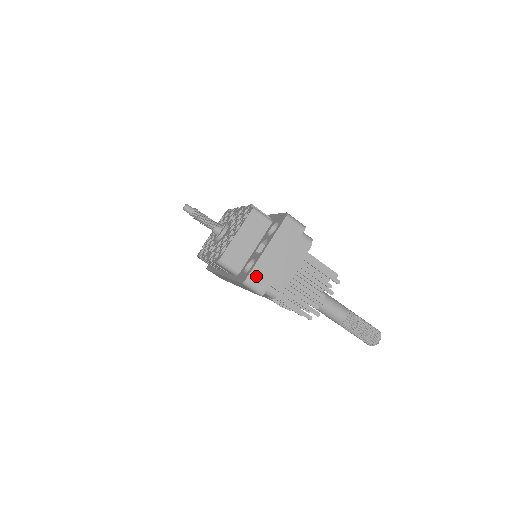
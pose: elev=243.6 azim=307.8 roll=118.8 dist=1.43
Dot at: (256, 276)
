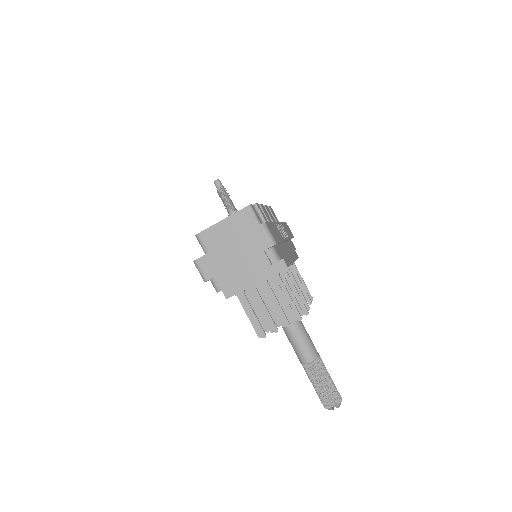
Dot at: (206, 262)
